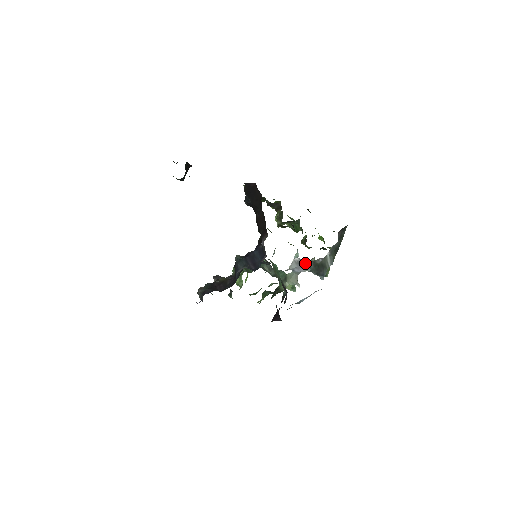
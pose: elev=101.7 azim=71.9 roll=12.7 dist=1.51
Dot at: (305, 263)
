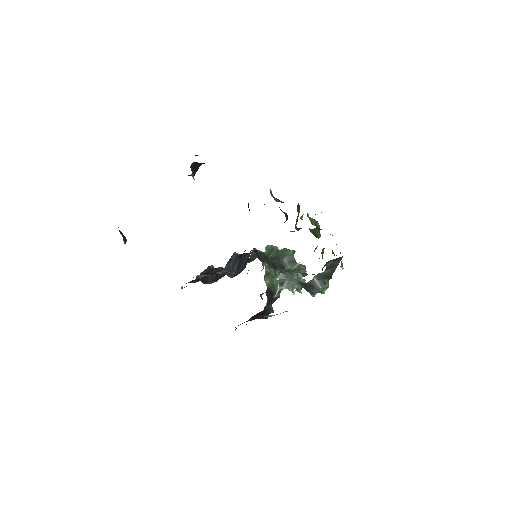
Dot at: (292, 279)
